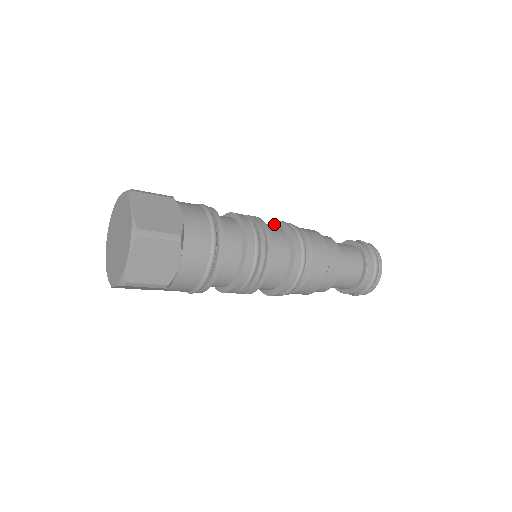
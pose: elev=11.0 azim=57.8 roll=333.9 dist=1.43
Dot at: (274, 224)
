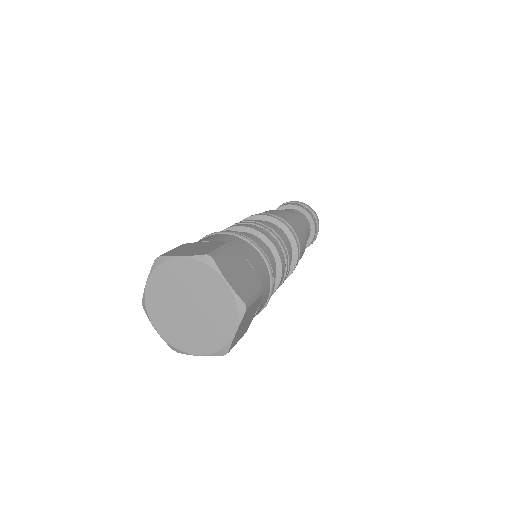
Dot at: (290, 238)
